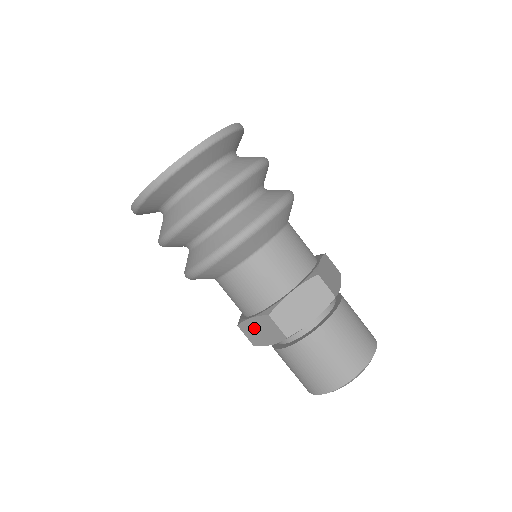
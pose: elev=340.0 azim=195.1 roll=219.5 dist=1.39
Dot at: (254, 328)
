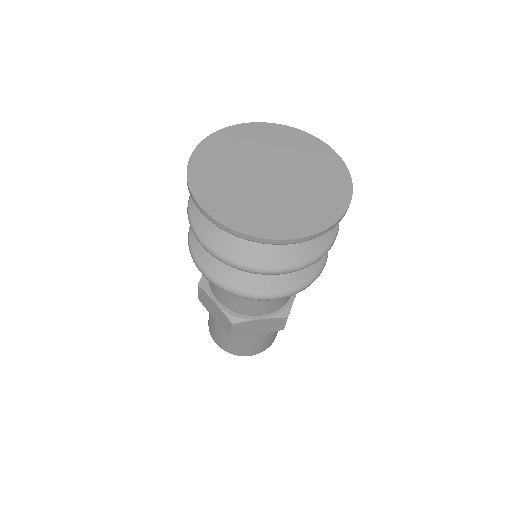
Dot at: (254, 325)
